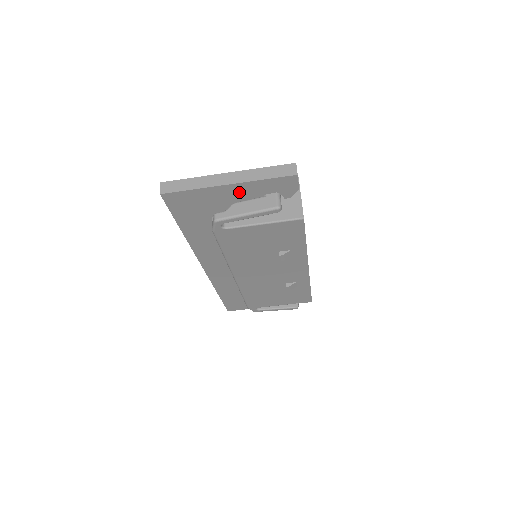
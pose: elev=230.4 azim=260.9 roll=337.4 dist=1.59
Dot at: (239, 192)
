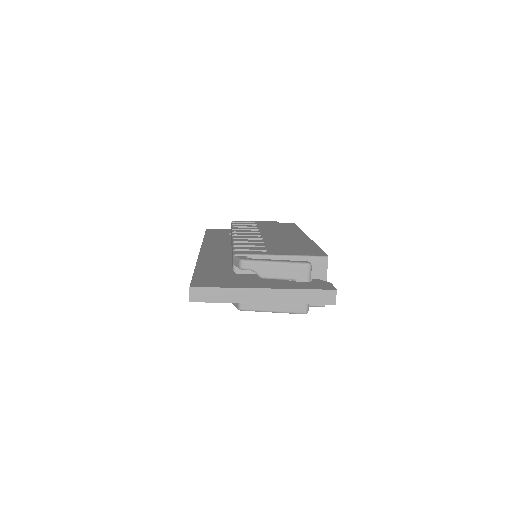
Dot at: occluded
